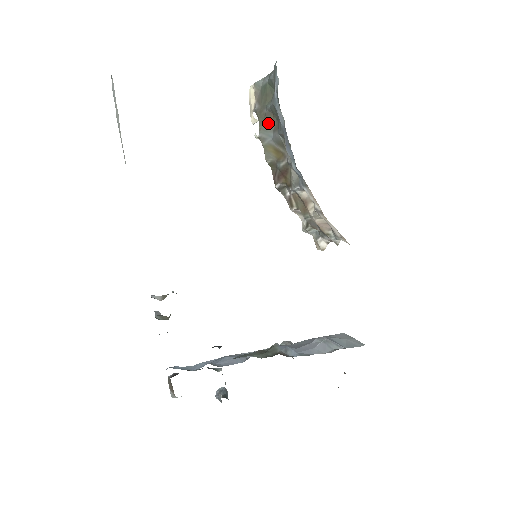
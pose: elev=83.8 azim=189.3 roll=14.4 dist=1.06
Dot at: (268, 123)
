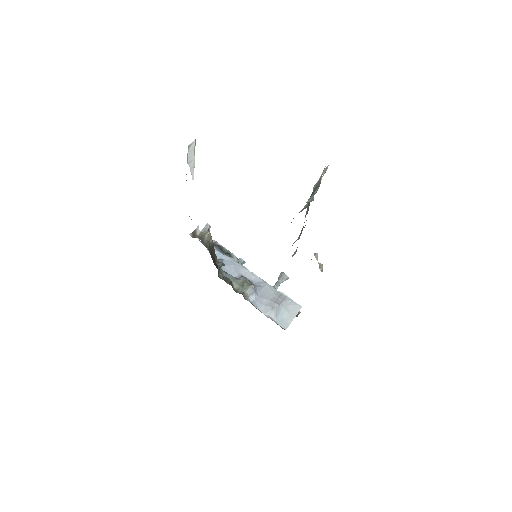
Dot at: occluded
